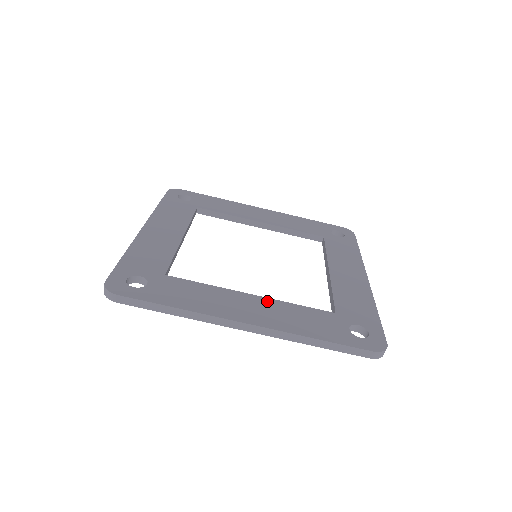
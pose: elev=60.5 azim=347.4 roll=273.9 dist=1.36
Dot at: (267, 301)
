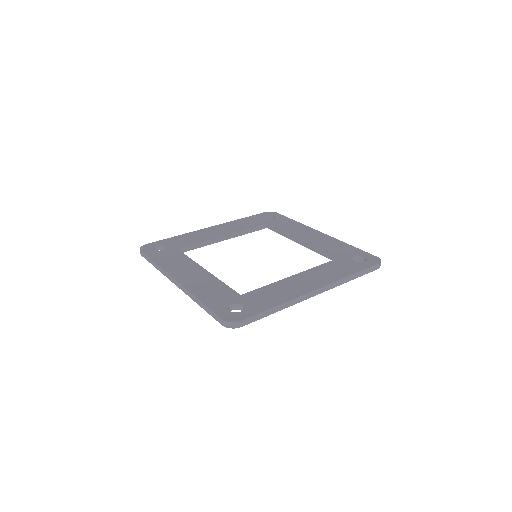
Dot at: (208, 275)
